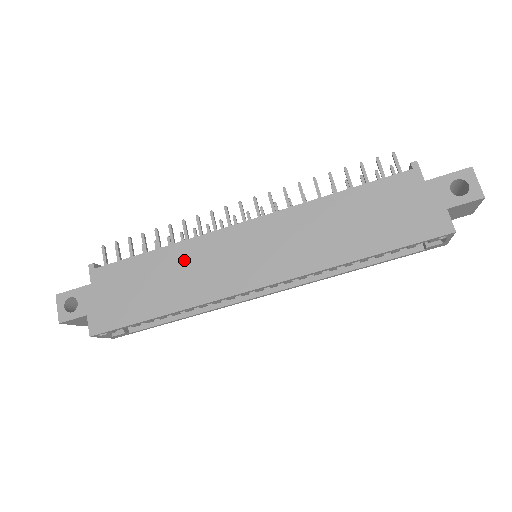
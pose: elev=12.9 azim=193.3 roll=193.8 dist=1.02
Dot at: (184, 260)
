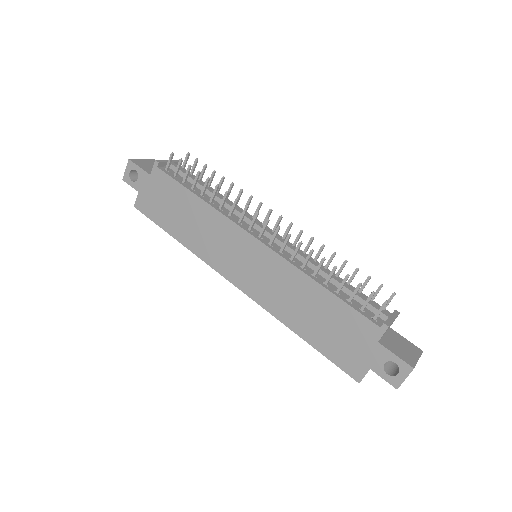
Dot at: (207, 221)
